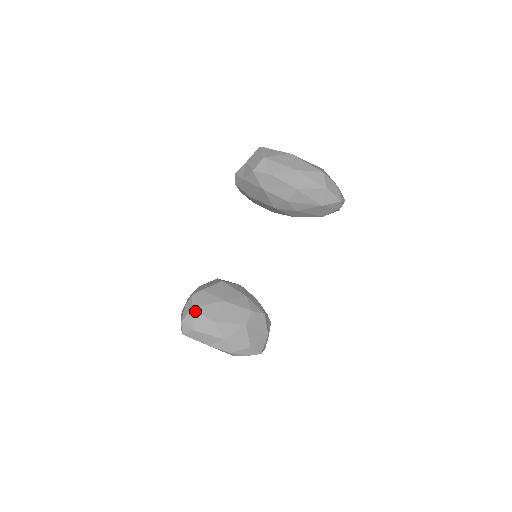
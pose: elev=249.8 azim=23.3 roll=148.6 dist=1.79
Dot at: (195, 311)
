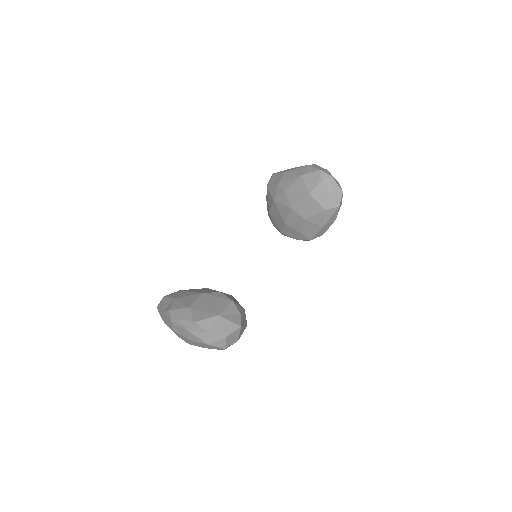
Dot at: occluded
